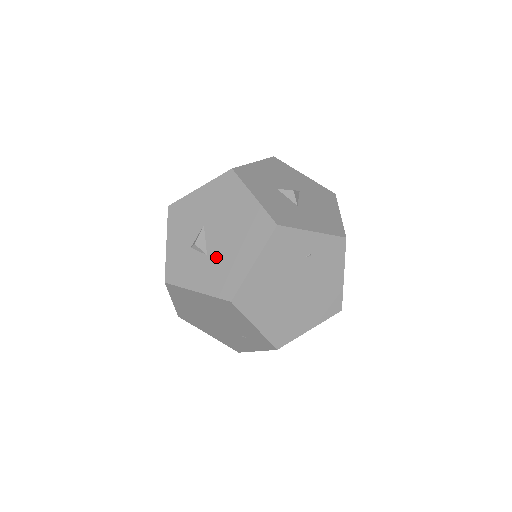
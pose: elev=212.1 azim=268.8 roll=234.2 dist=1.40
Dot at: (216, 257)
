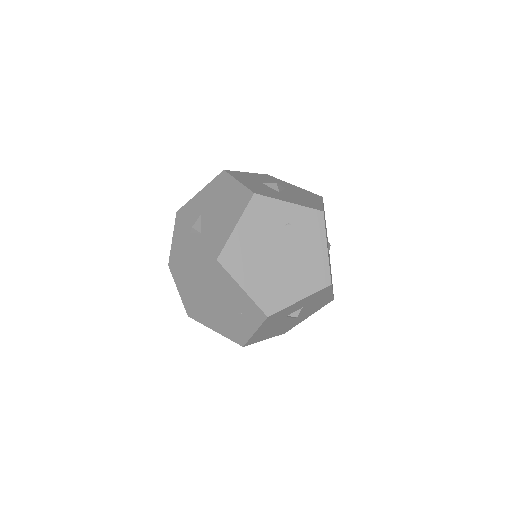
Dot at: (208, 232)
